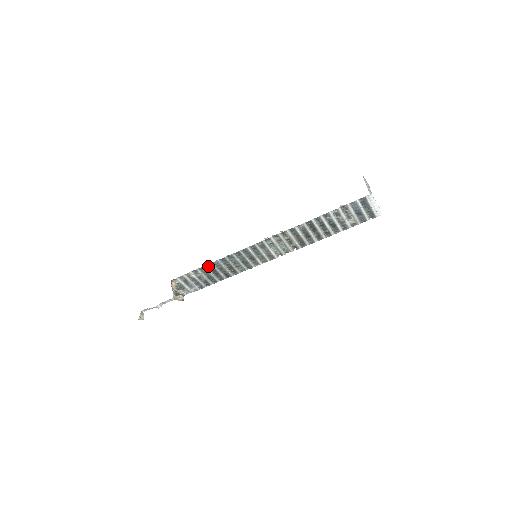
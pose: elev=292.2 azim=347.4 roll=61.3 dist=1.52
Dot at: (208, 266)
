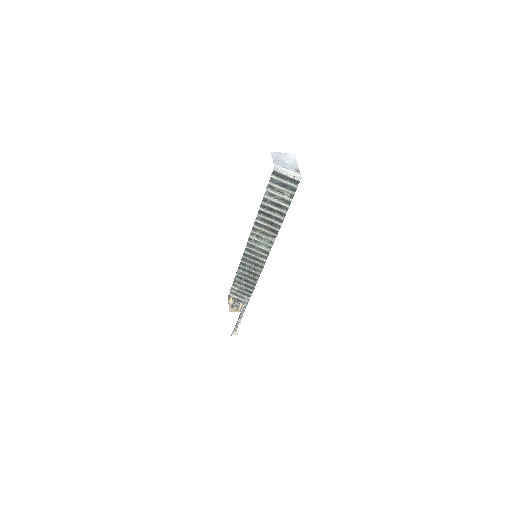
Dot at: (237, 277)
